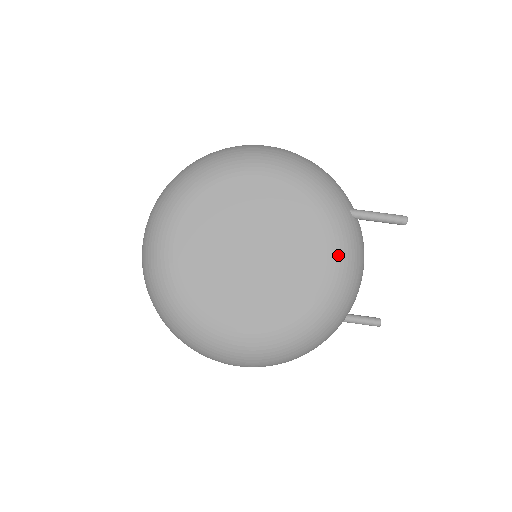
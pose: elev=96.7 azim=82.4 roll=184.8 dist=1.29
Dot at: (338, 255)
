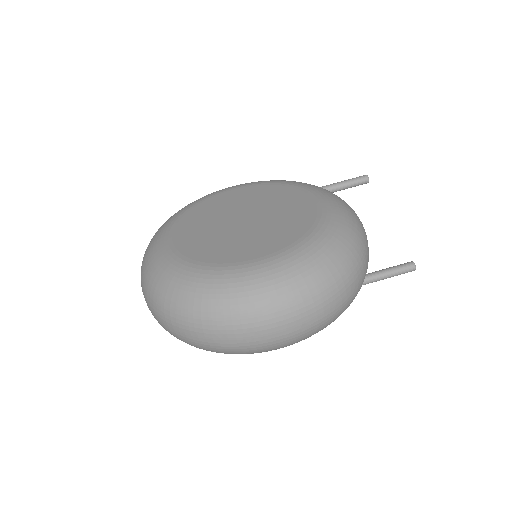
Dot at: (321, 195)
